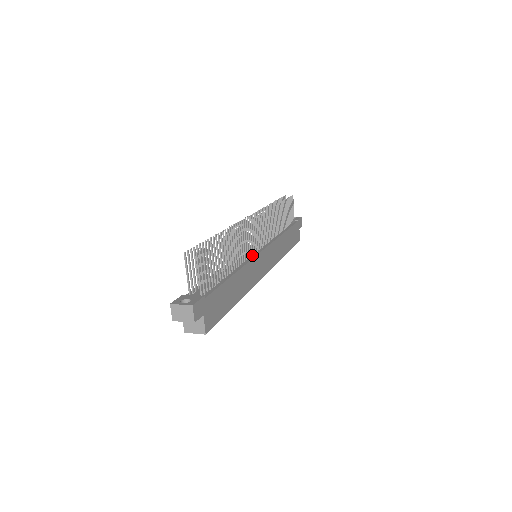
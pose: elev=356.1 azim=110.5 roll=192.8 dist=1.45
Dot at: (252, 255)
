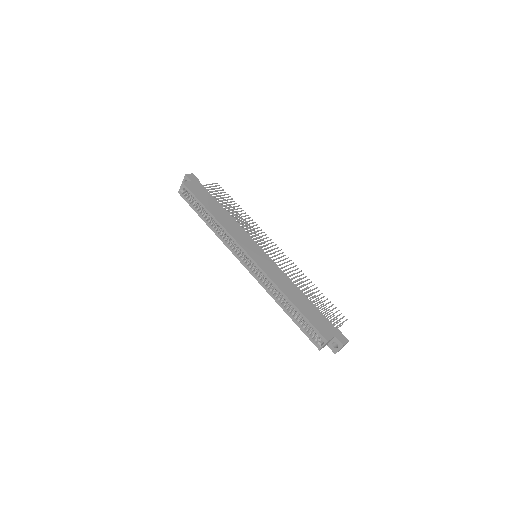
Dot at: occluded
